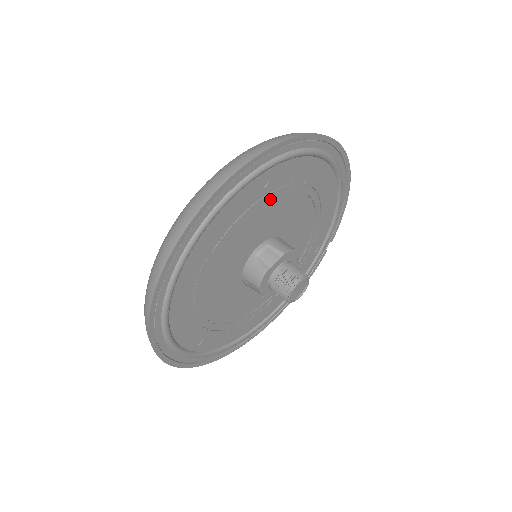
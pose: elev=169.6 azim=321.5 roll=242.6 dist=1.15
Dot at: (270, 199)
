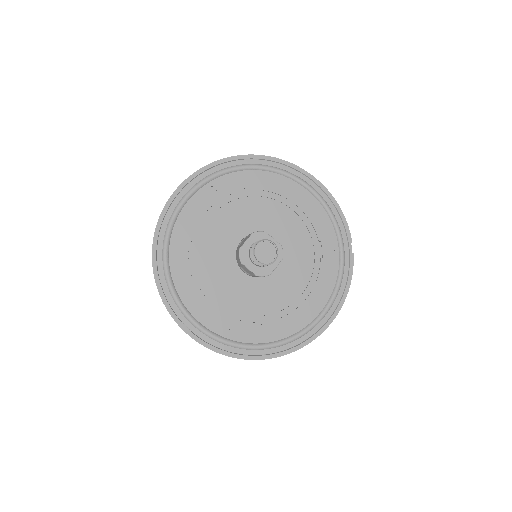
Dot at: (228, 203)
